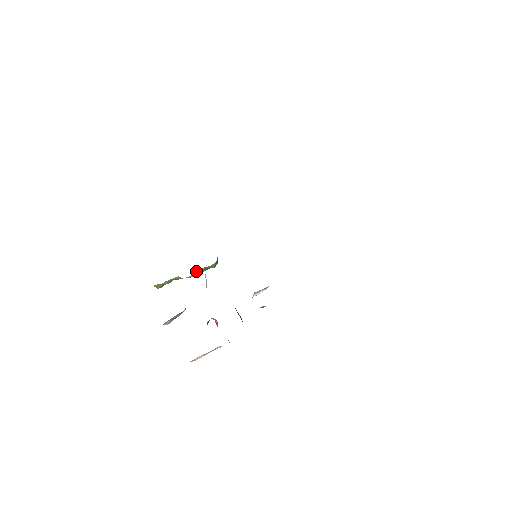
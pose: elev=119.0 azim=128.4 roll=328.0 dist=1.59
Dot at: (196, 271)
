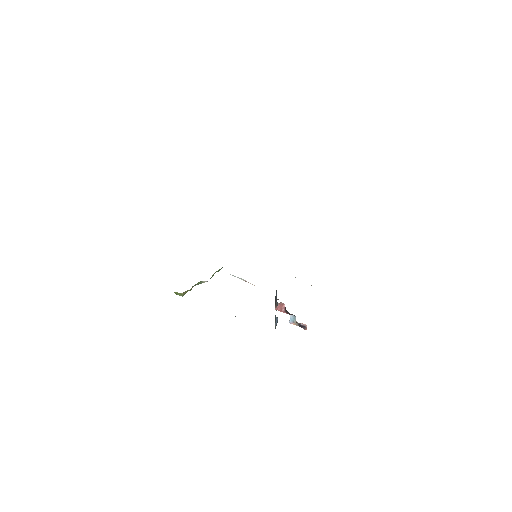
Dot at: (213, 274)
